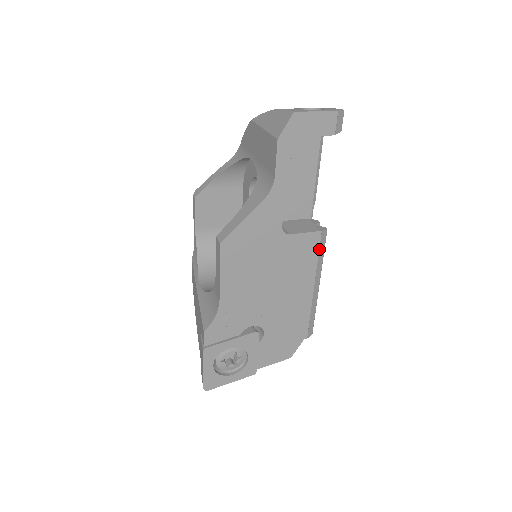
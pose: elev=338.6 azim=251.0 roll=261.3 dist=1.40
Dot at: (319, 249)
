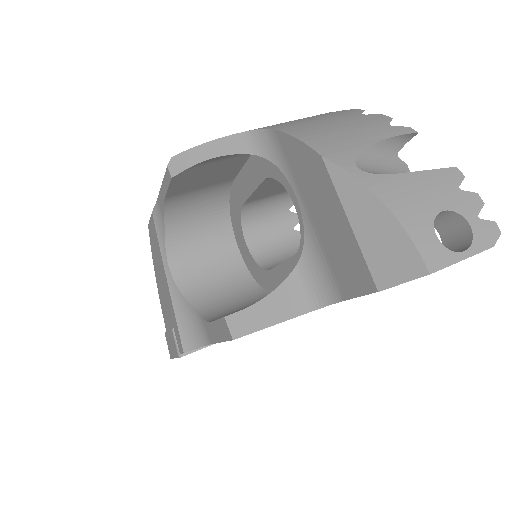
Dot at: occluded
